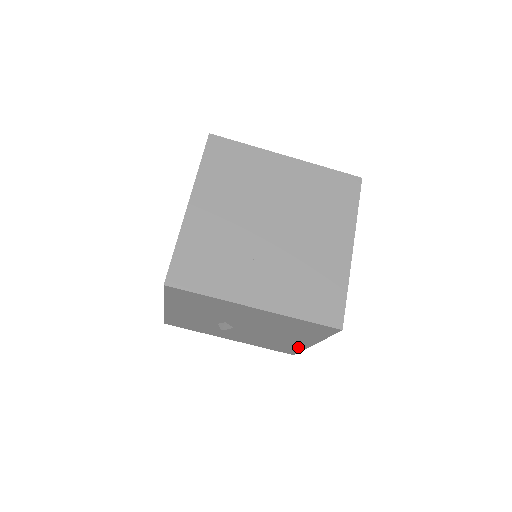
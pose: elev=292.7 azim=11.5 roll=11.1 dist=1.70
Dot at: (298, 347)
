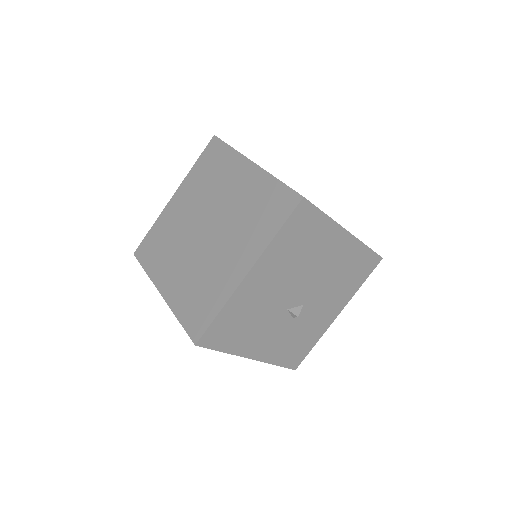
Dot at: (358, 250)
